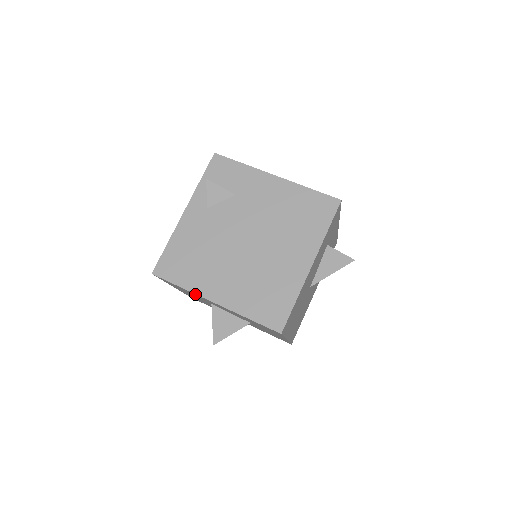
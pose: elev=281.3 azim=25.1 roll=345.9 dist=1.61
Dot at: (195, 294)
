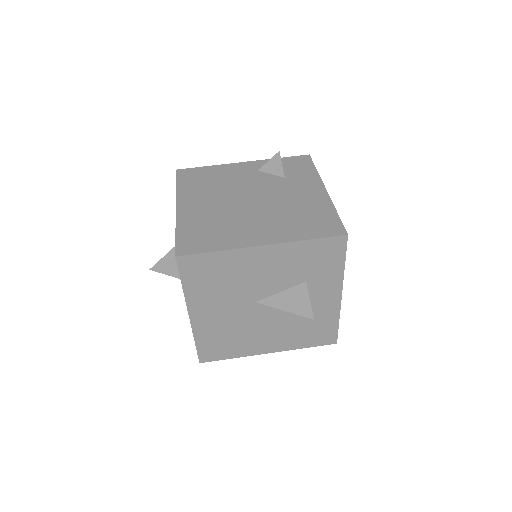
Dot at: occluded
